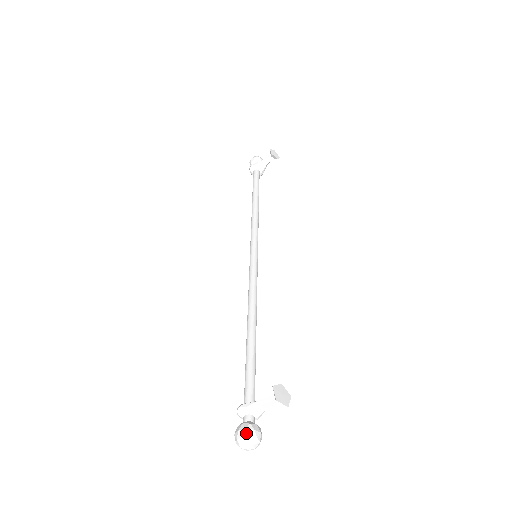
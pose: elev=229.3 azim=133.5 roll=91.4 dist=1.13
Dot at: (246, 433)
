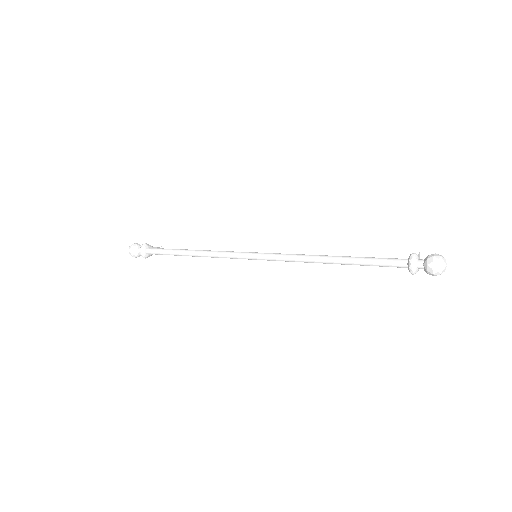
Dot at: occluded
